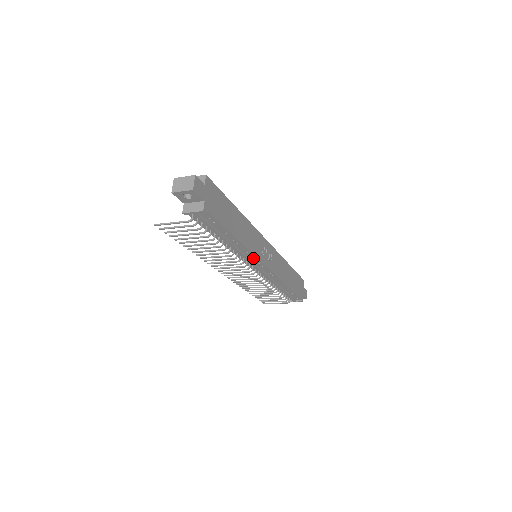
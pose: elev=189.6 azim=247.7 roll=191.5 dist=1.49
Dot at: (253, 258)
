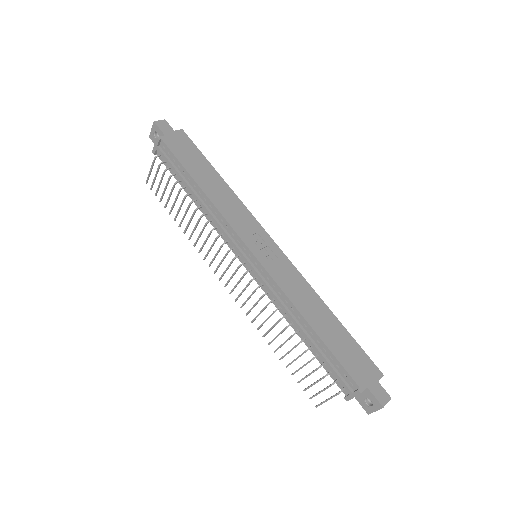
Dot at: (234, 235)
